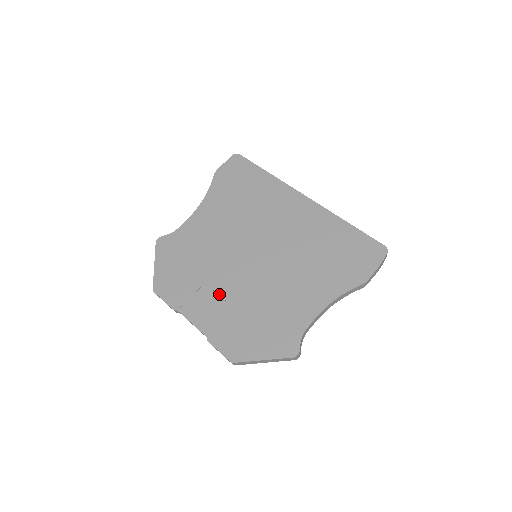
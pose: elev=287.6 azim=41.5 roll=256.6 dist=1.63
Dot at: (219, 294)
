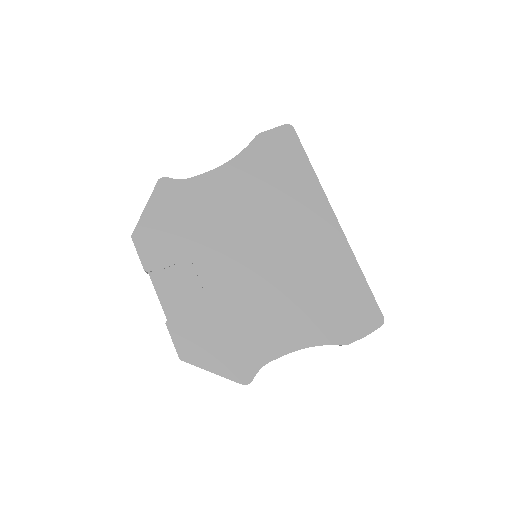
Dot at: (200, 279)
